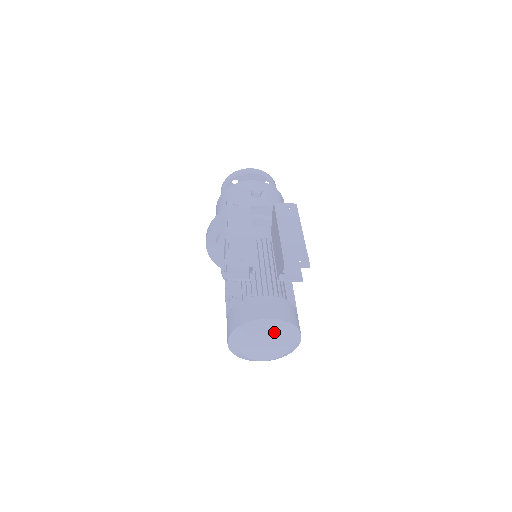
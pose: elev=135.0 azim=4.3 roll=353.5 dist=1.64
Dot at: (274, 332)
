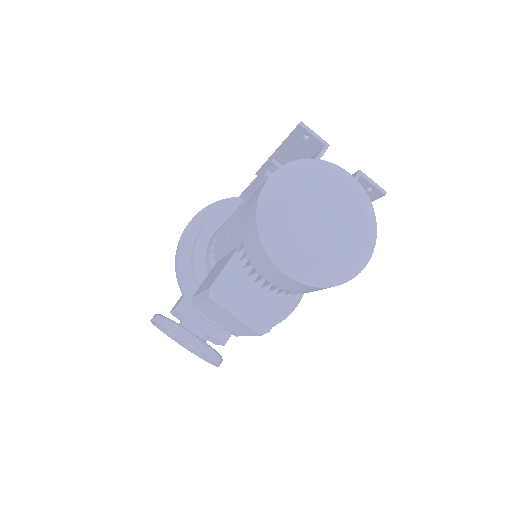
Dot at: (353, 191)
